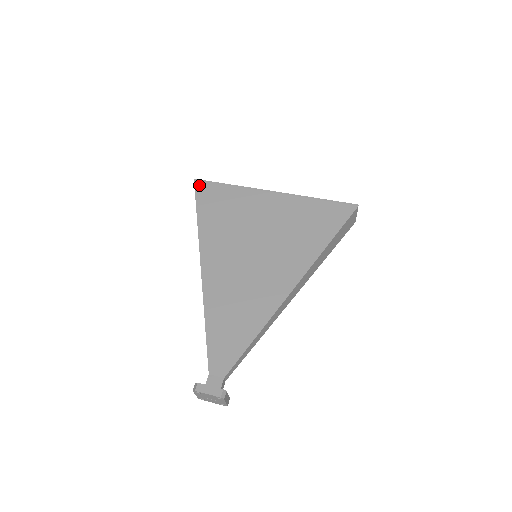
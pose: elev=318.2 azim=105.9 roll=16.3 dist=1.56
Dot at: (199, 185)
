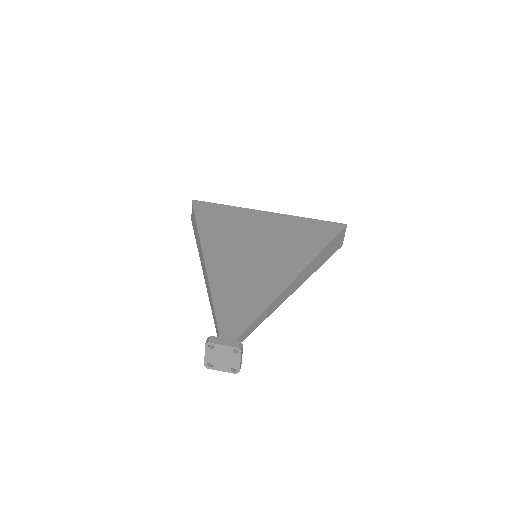
Dot at: (197, 203)
